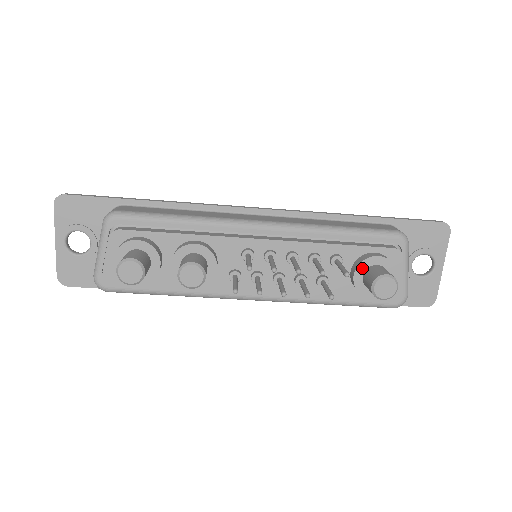
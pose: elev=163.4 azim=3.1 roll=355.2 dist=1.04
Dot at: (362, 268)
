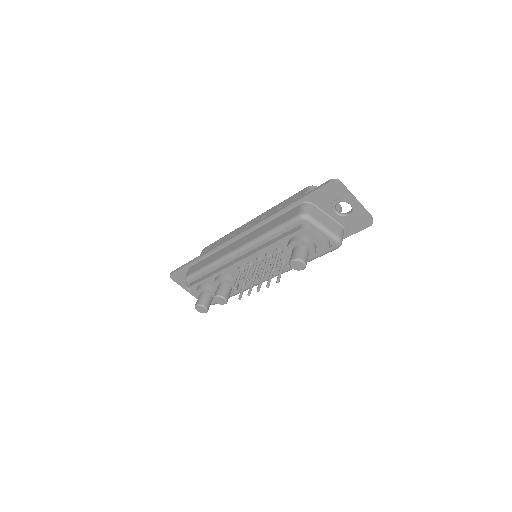
Dot at: (290, 251)
